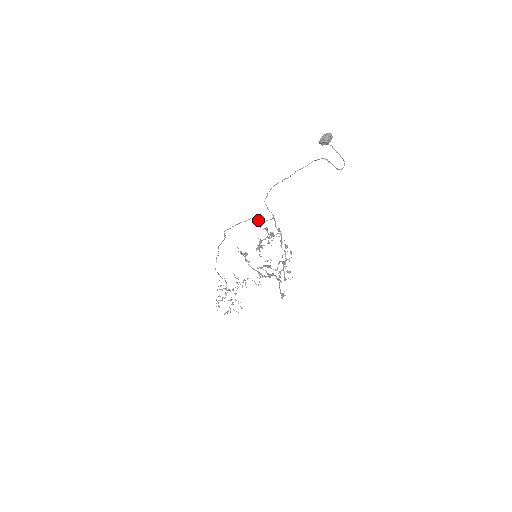
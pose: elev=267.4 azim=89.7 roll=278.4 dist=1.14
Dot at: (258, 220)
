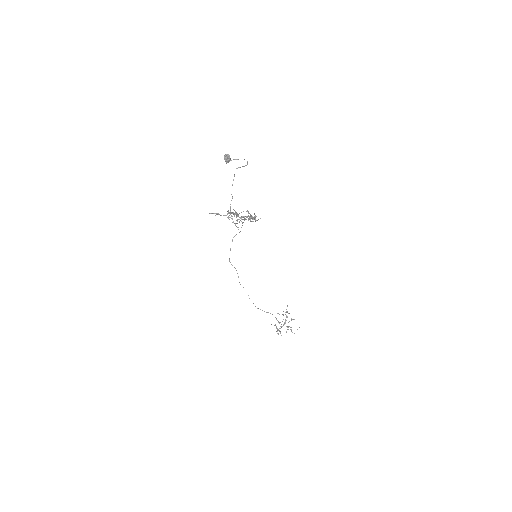
Dot at: occluded
